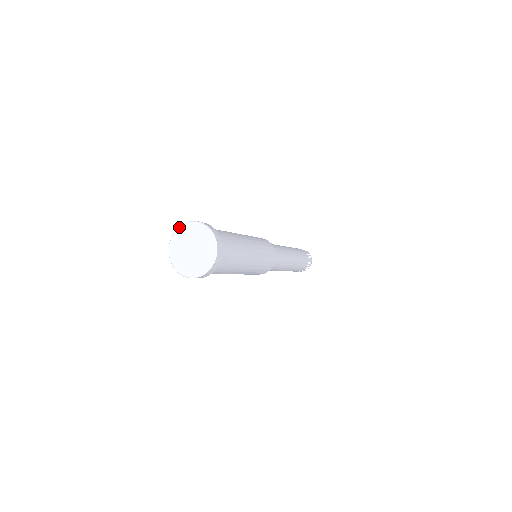
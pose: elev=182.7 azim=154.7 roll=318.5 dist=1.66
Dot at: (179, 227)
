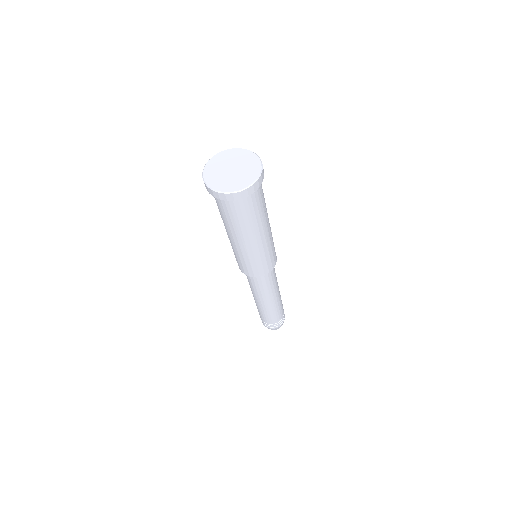
Dot at: (226, 150)
